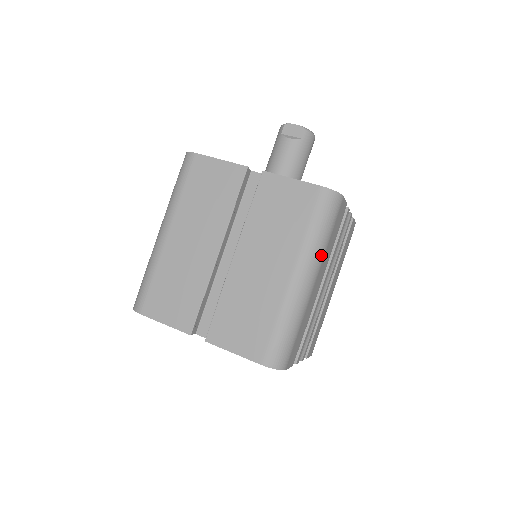
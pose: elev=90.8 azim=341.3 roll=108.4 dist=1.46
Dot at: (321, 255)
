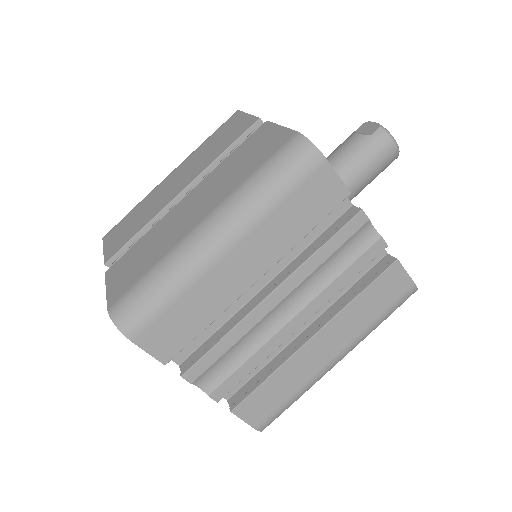
Dot at: (252, 216)
